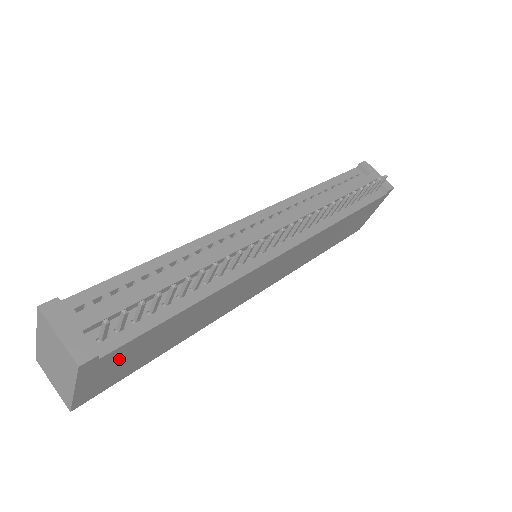
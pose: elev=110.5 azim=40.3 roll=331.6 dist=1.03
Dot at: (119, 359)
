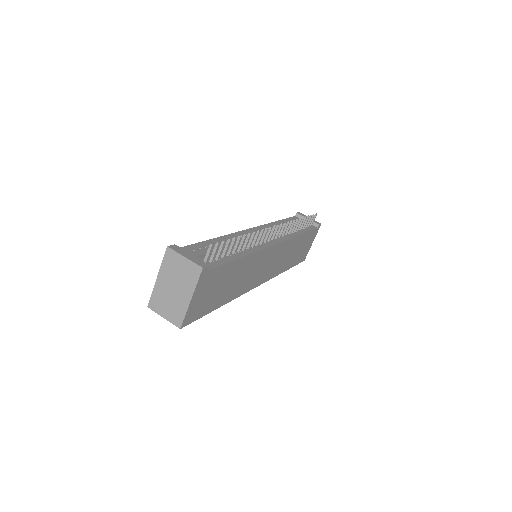
Dot at: (210, 284)
